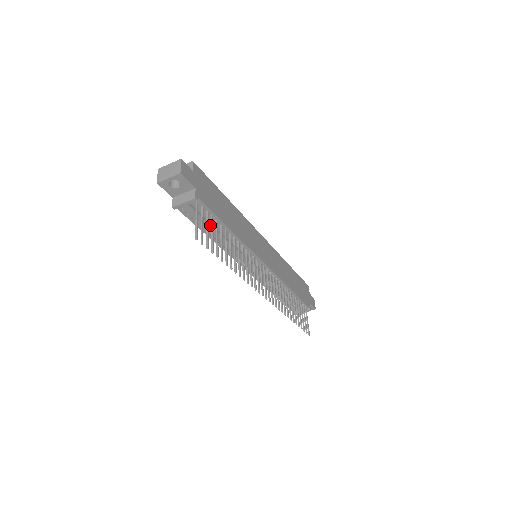
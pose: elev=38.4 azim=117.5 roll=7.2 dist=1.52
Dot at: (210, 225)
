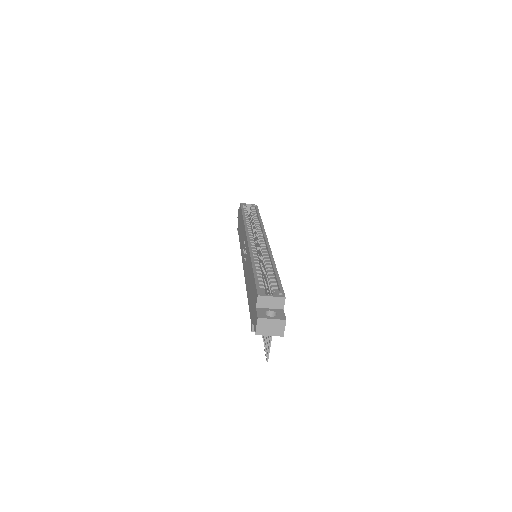
Dot at: occluded
